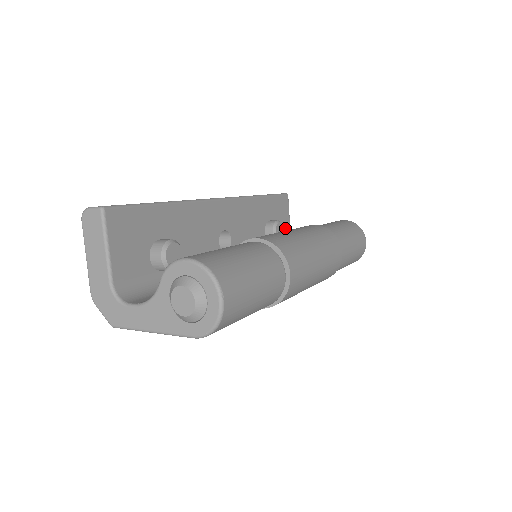
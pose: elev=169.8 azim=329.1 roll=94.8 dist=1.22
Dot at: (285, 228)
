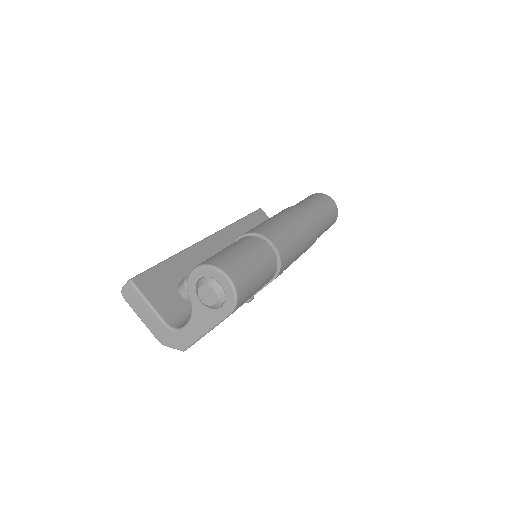
Dot at: occluded
